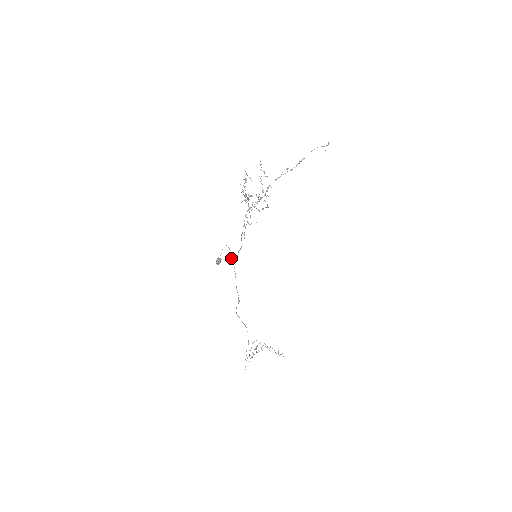
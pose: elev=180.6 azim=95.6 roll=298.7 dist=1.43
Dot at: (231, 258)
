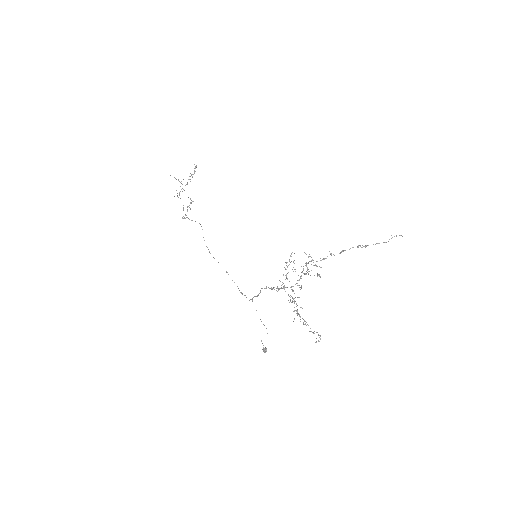
Dot at: occluded
